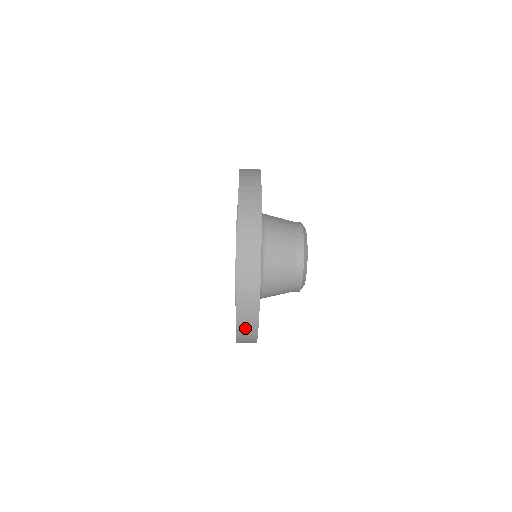
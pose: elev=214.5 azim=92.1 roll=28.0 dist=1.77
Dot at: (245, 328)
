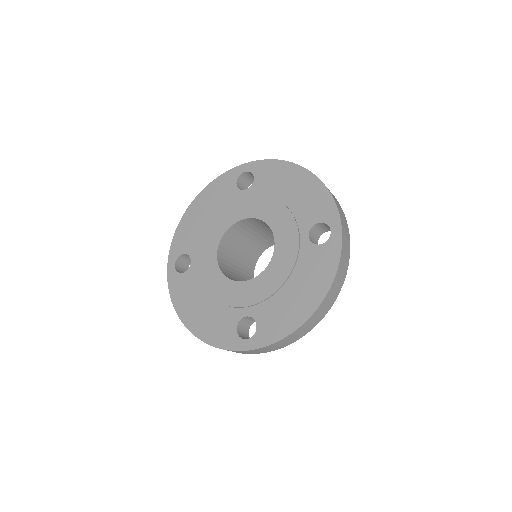
Dot at: (308, 325)
